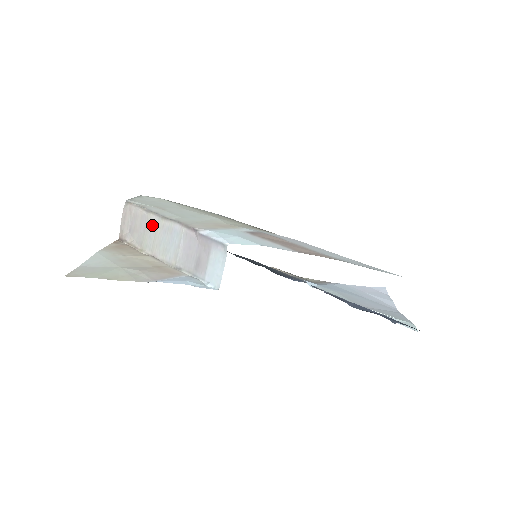
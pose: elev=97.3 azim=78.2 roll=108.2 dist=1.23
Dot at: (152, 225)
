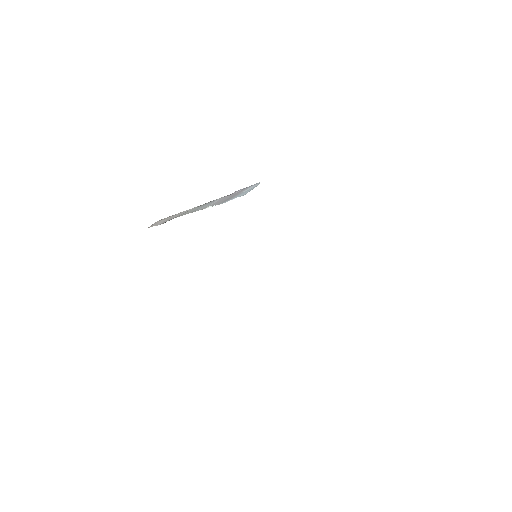
Dot at: occluded
